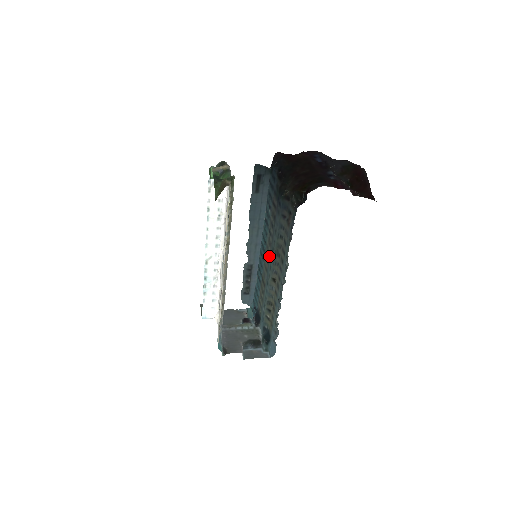
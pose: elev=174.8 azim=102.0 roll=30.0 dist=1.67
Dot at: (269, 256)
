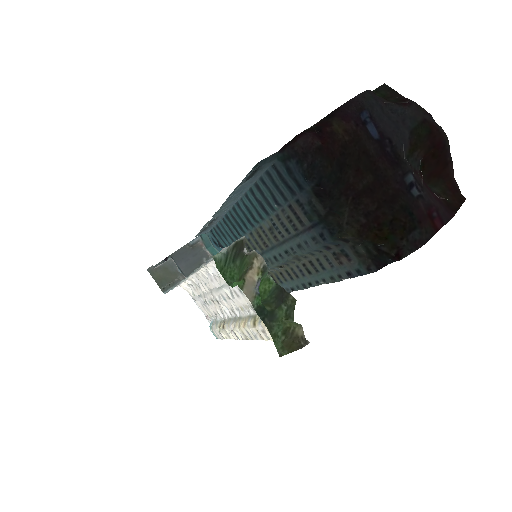
Dot at: (272, 246)
